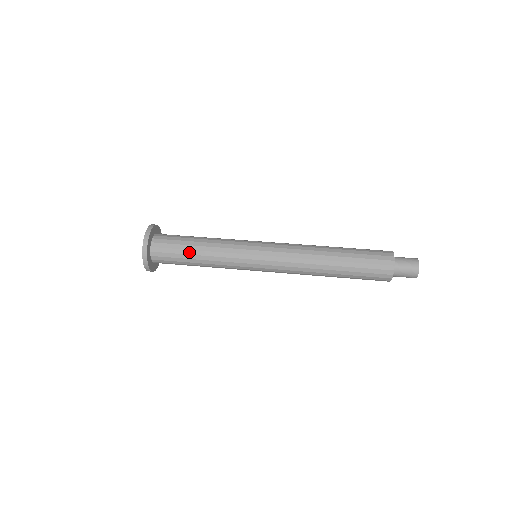
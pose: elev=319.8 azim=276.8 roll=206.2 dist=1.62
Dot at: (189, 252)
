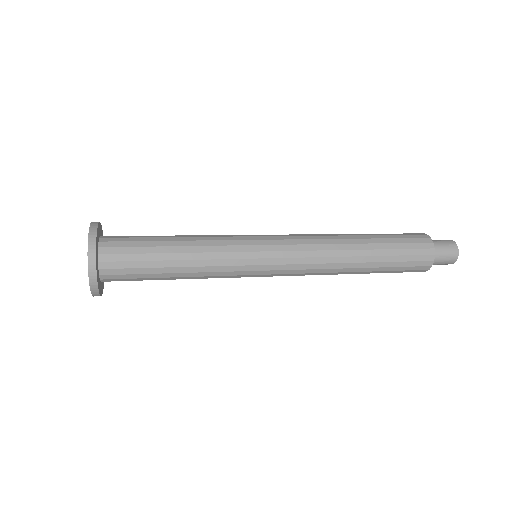
Dot at: (162, 236)
